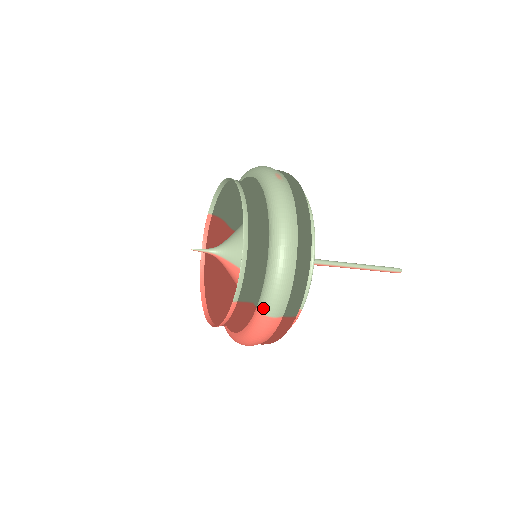
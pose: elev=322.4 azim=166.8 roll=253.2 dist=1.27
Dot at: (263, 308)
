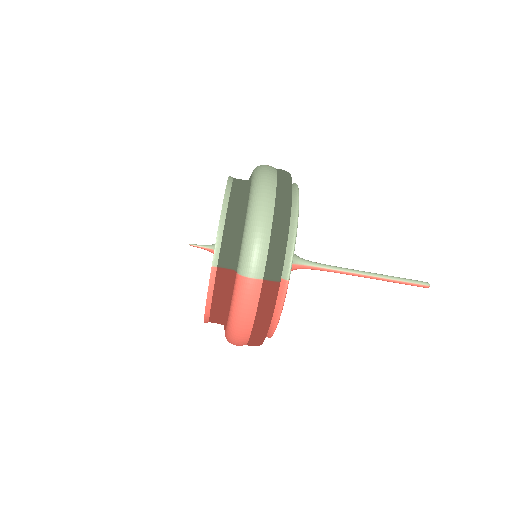
Dot at: (240, 268)
